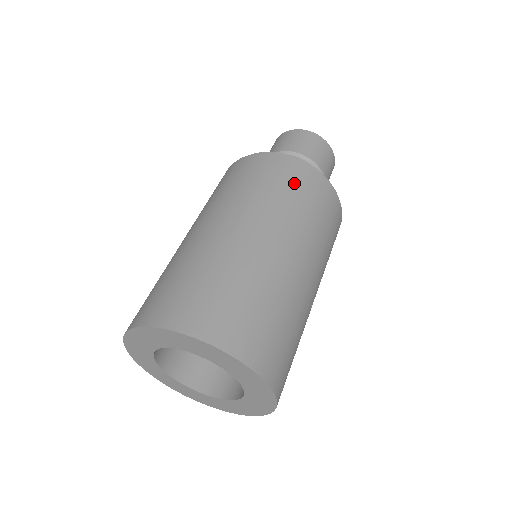
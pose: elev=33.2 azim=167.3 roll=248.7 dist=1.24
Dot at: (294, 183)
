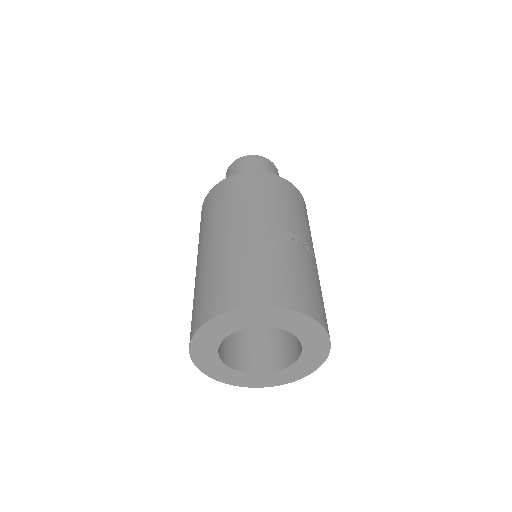
Dot at: (216, 199)
